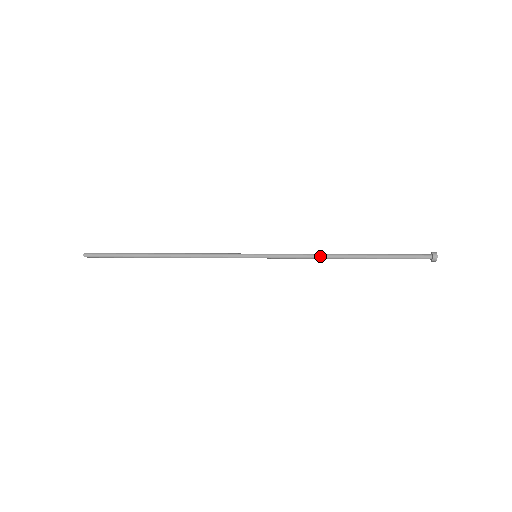
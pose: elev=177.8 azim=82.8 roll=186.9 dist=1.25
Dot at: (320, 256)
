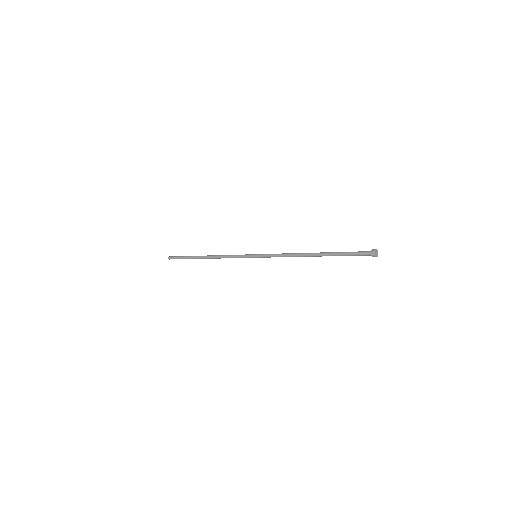
Dot at: (294, 254)
